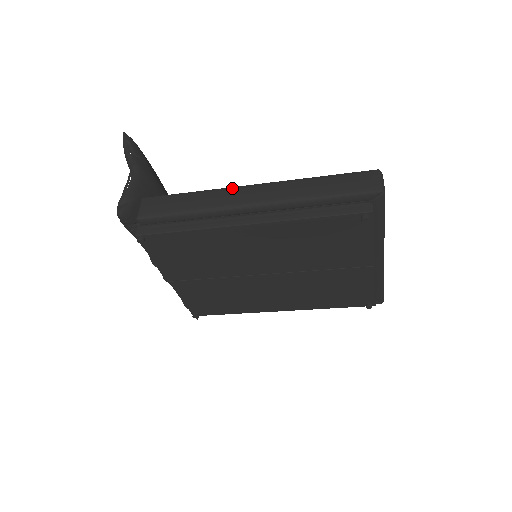
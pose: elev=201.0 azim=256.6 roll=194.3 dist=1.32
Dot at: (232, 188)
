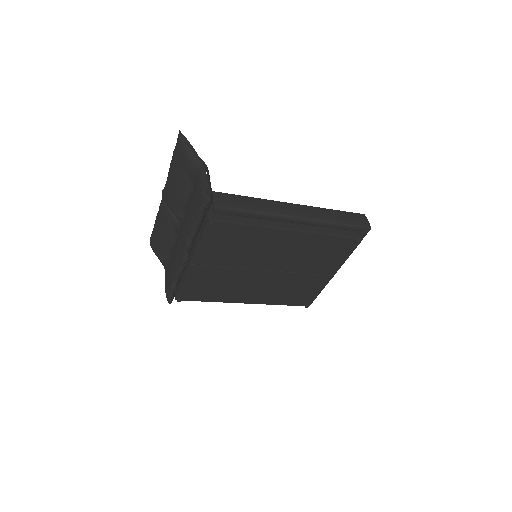
Dot at: (282, 202)
